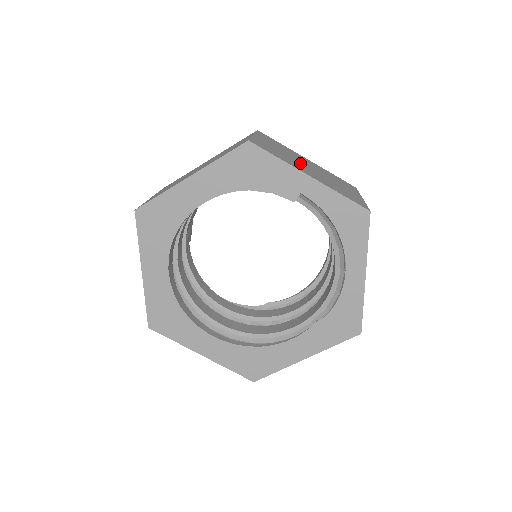
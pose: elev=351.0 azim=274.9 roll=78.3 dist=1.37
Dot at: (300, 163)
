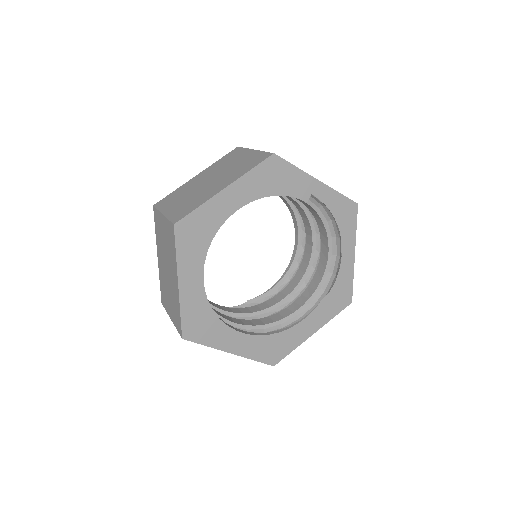
Dot at: occluded
